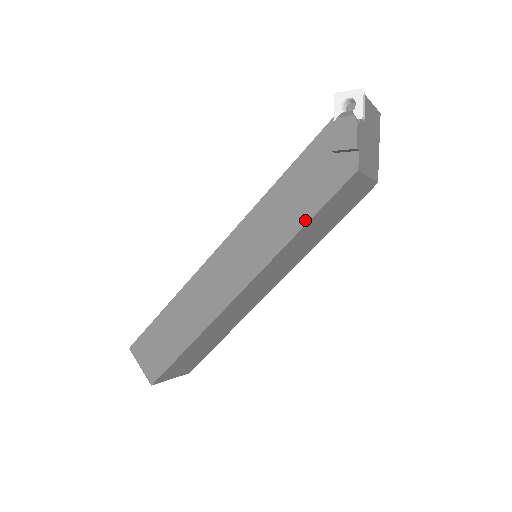
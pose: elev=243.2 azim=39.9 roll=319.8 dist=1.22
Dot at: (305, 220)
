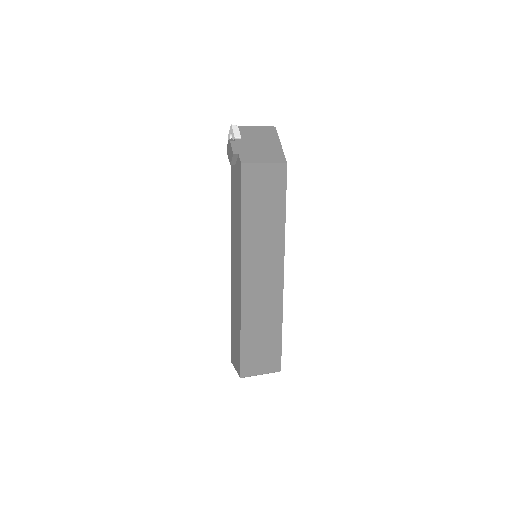
Dot at: (240, 211)
